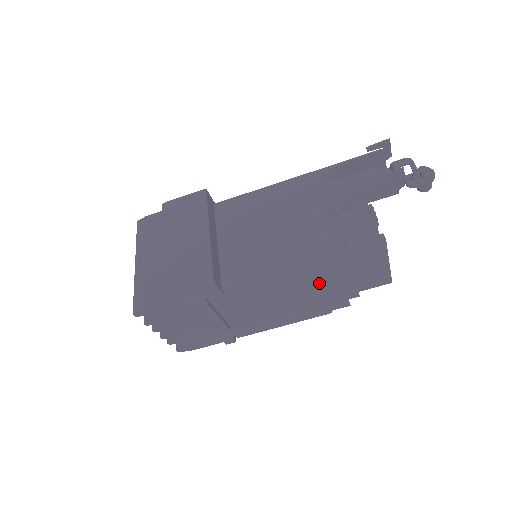
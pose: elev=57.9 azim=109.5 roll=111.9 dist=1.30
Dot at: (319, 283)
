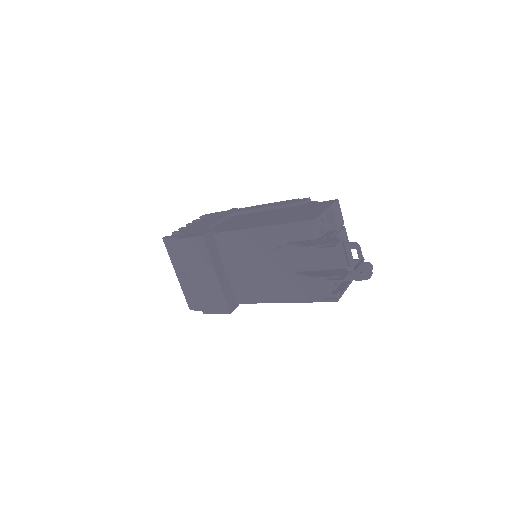
Dot at: occluded
